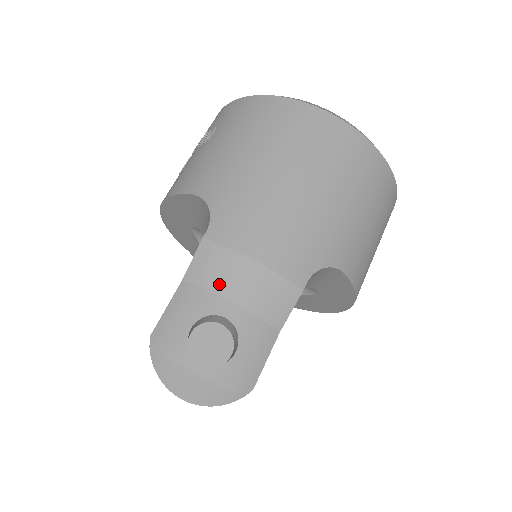
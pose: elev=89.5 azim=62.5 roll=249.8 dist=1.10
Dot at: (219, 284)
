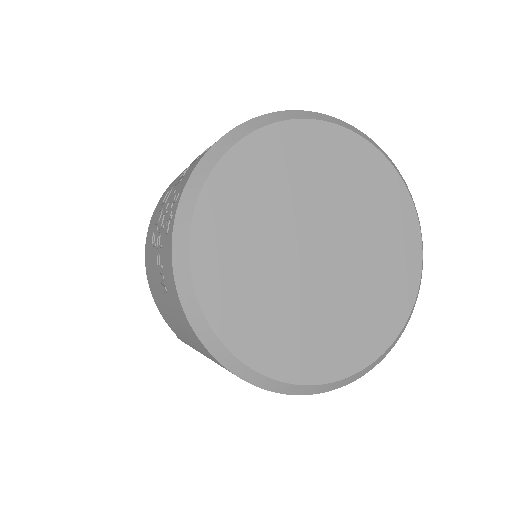
Dot at: occluded
